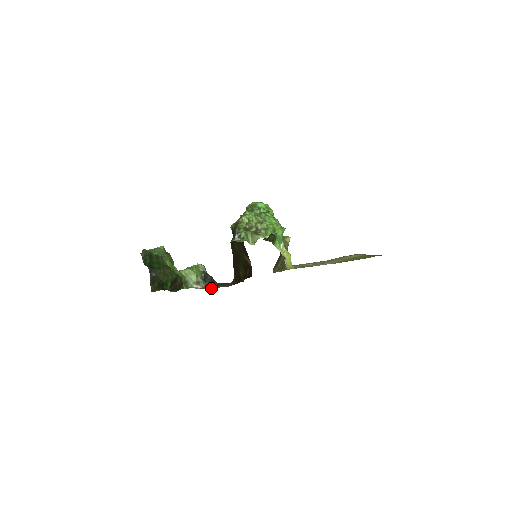
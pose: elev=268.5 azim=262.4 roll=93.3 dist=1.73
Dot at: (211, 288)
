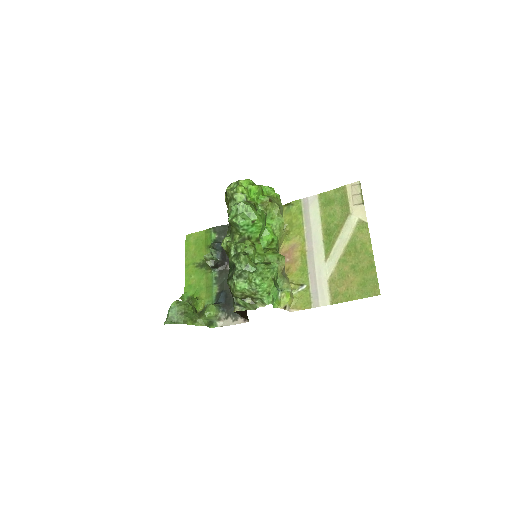
Dot at: (232, 324)
